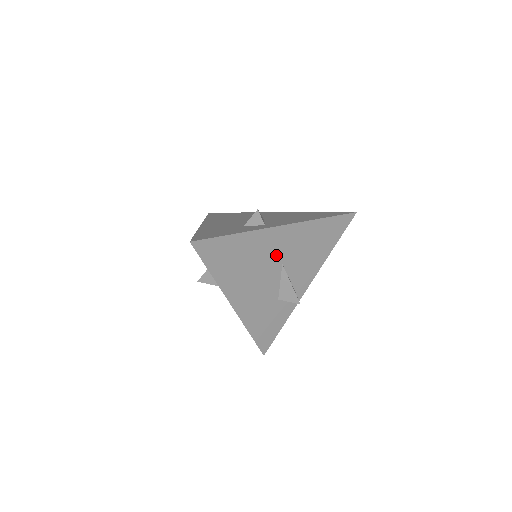
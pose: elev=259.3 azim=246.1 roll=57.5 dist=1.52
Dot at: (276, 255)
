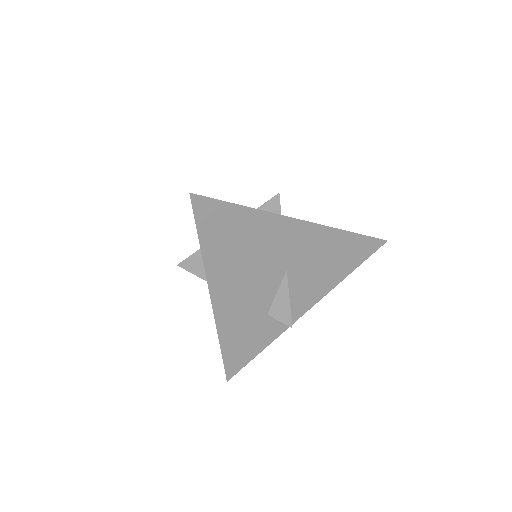
Dot at: (283, 256)
